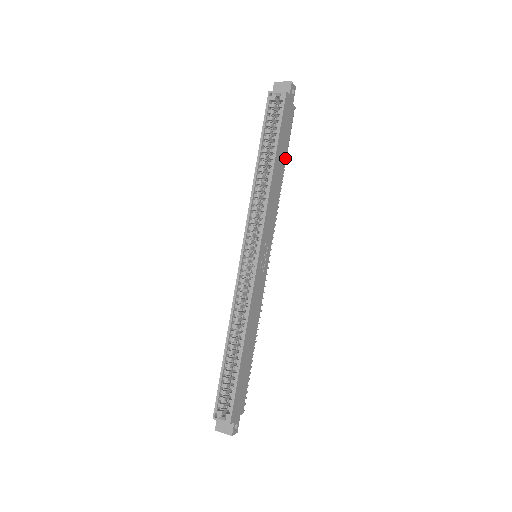
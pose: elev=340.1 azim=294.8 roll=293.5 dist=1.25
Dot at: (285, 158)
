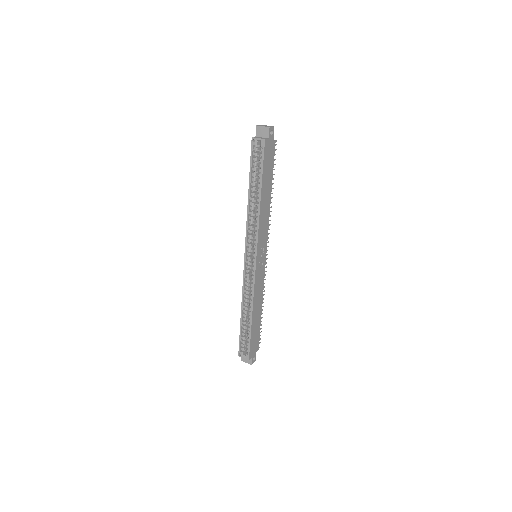
Dot at: (271, 183)
